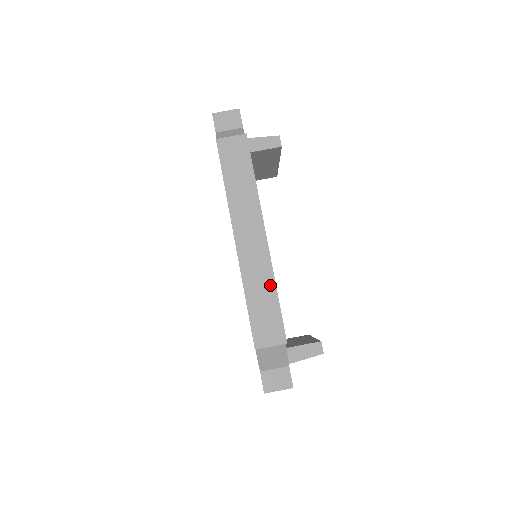
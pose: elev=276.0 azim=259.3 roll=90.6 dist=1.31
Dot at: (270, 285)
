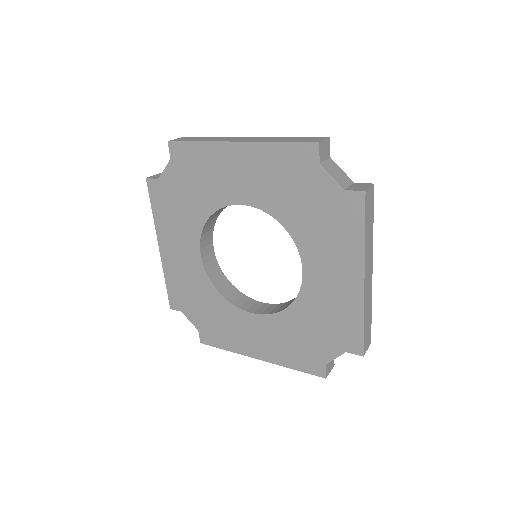
Dot at: (282, 138)
